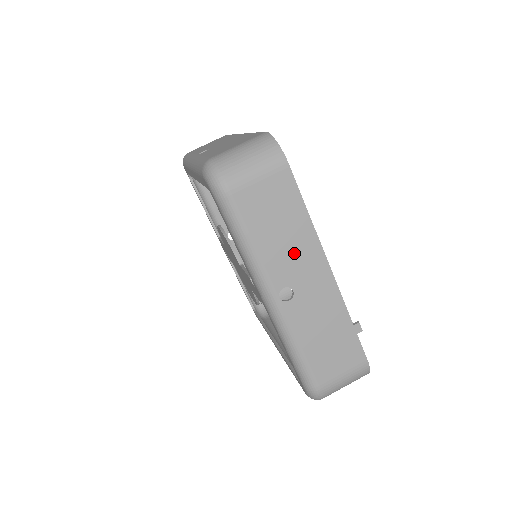
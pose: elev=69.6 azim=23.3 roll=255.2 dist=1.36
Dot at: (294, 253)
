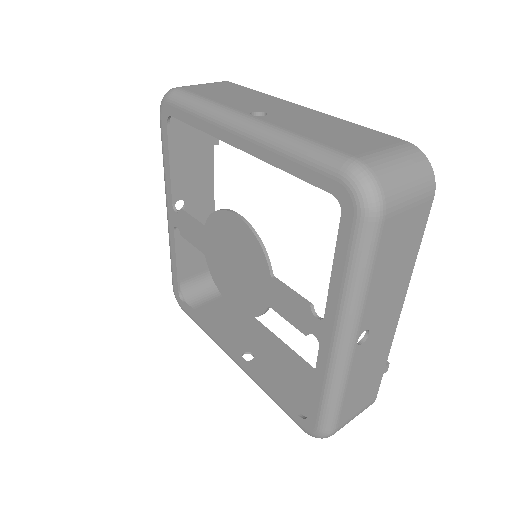
Dot at: (389, 294)
